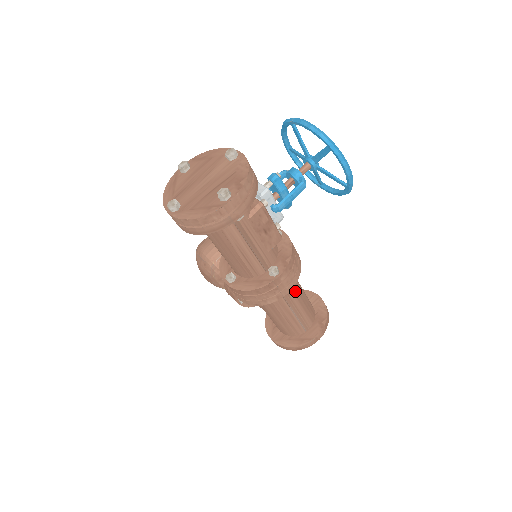
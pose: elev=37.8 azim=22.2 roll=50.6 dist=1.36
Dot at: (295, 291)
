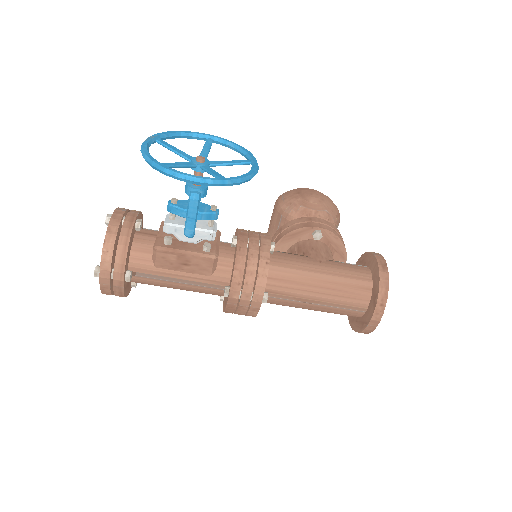
Dot at: (297, 286)
